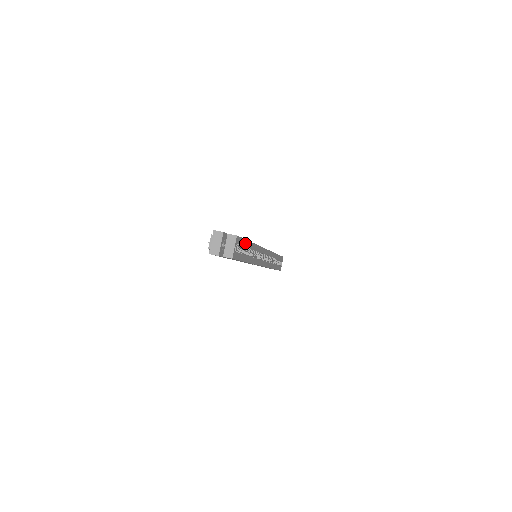
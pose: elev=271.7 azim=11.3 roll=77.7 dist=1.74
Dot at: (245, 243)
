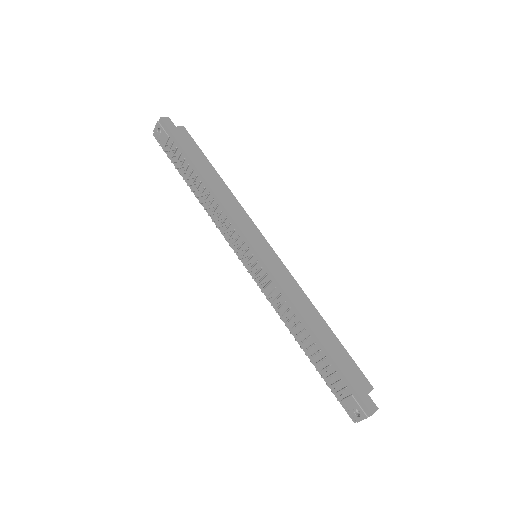
Dot at: (343, 351)
